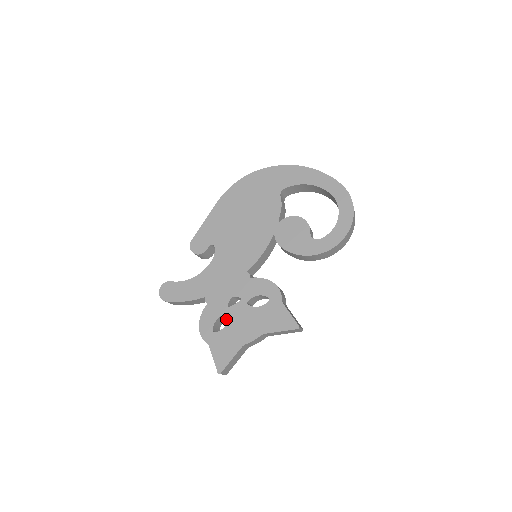
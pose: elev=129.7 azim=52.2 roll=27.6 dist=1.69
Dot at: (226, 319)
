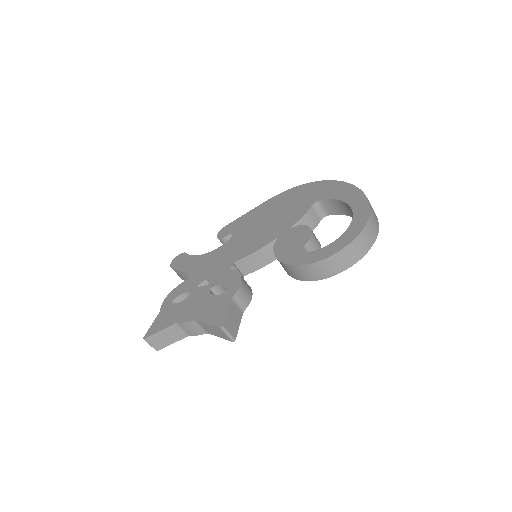
Dot at: occluded
